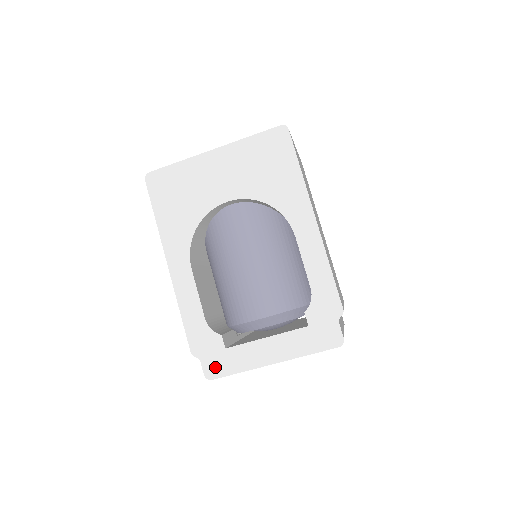
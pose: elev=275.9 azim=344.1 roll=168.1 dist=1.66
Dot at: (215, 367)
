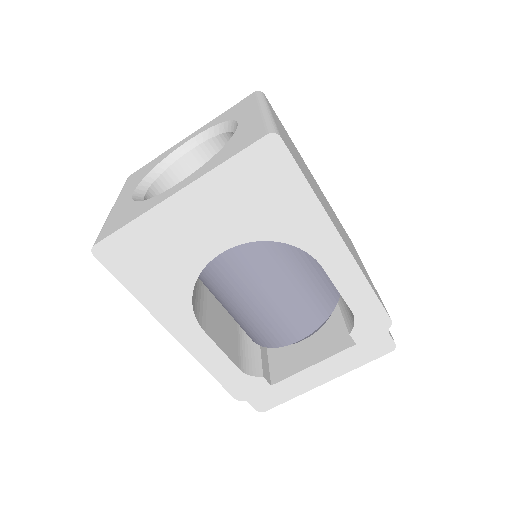
Dot at: (265, 402)
